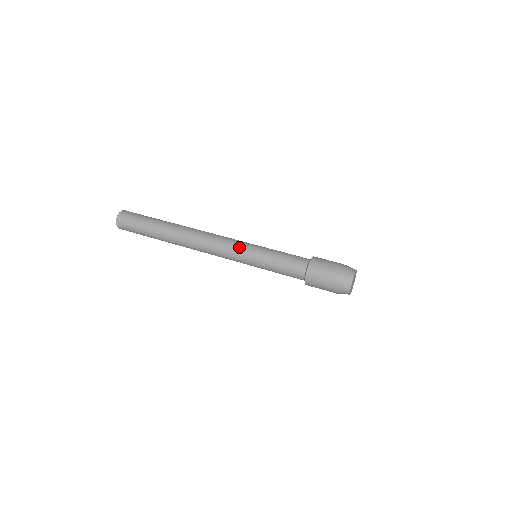
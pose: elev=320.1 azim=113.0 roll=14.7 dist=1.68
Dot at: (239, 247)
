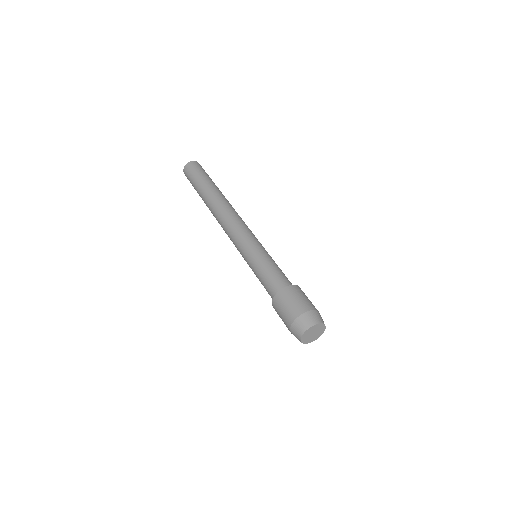
Dot at: (240, 243)
